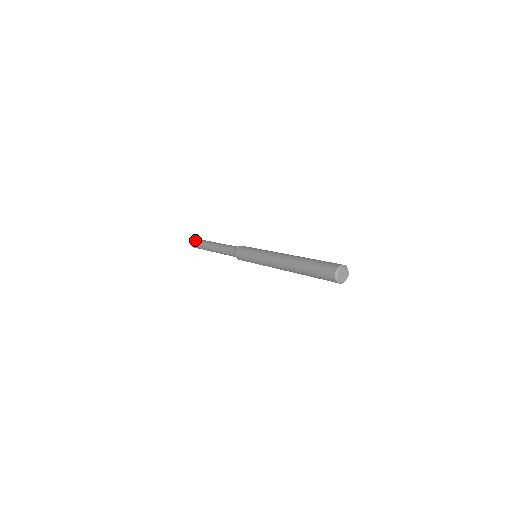
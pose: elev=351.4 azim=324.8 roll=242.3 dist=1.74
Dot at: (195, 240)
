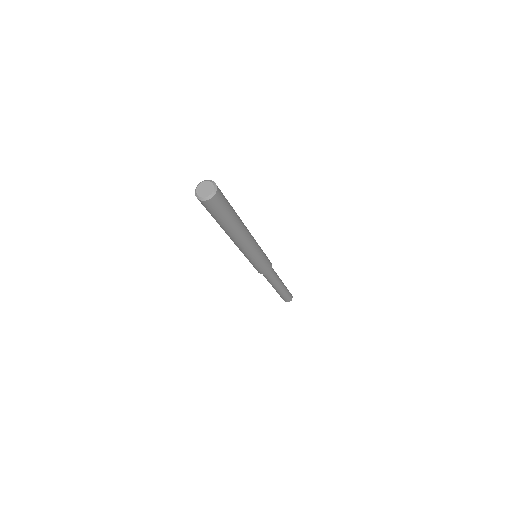
Dot at: occluded
